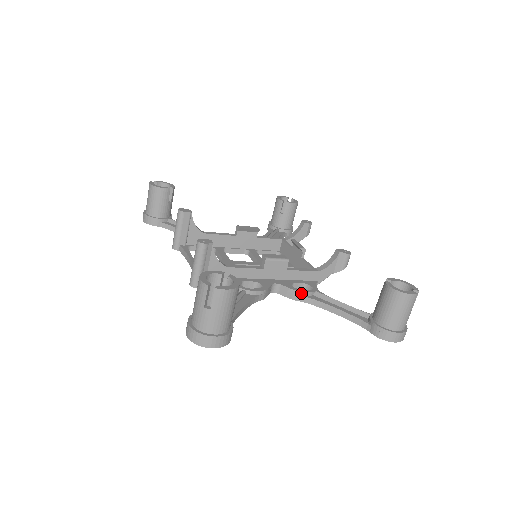
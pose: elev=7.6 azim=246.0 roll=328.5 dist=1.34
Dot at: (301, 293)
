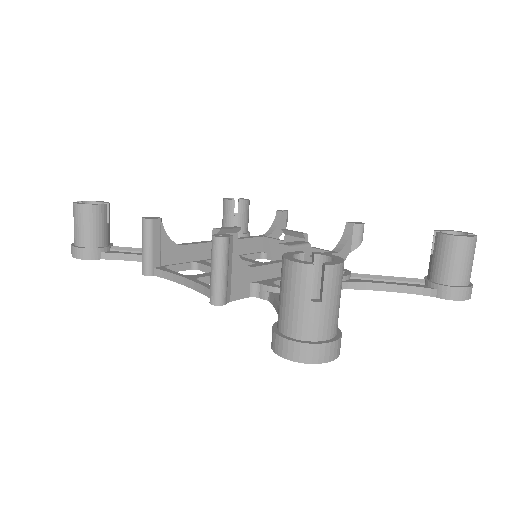
Dot at: occluded
